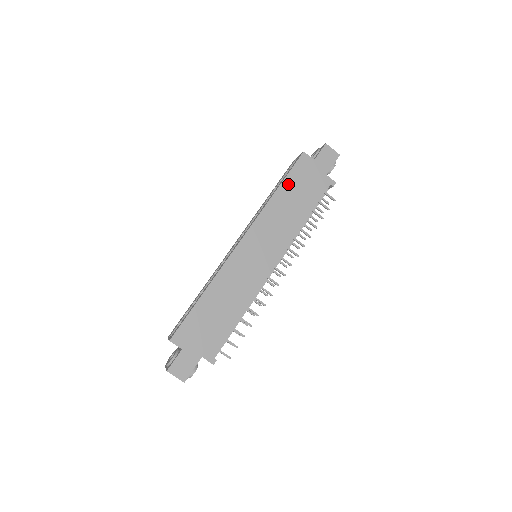
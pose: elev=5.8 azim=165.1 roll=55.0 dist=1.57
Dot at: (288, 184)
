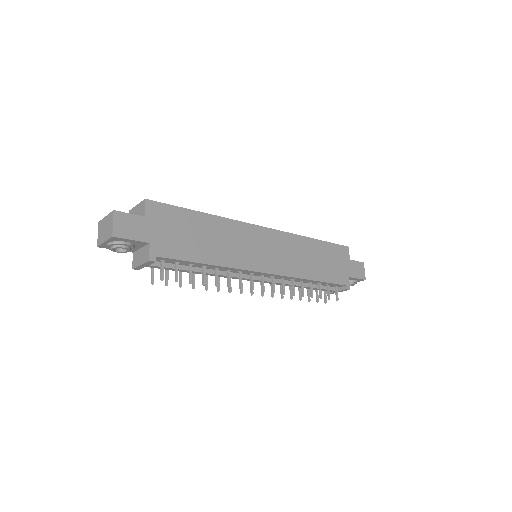
Dot at: (324, 247)
